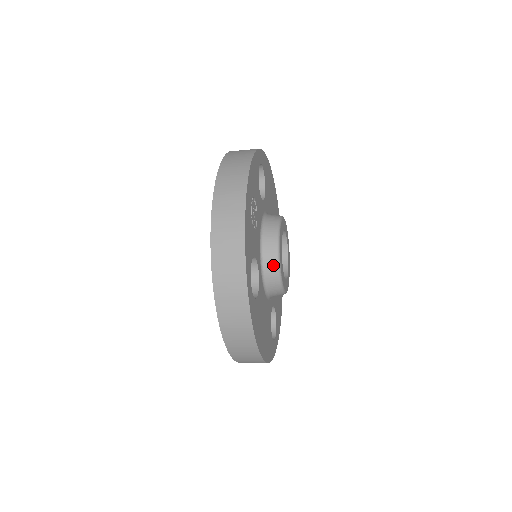
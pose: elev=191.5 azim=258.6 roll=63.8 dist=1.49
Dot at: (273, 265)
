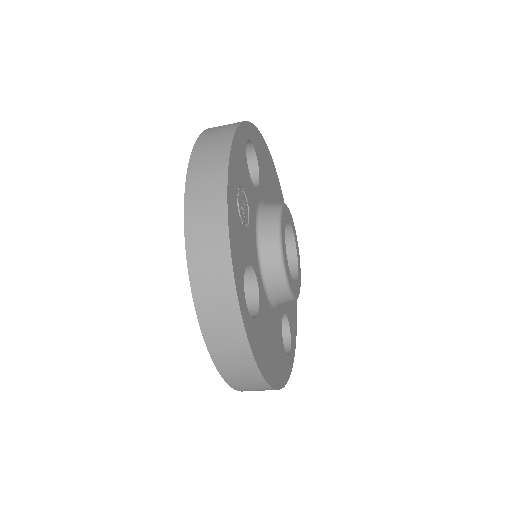
Dot at: (276, 269)
